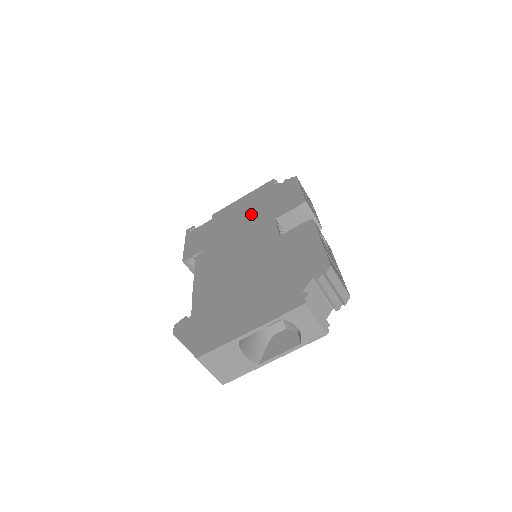
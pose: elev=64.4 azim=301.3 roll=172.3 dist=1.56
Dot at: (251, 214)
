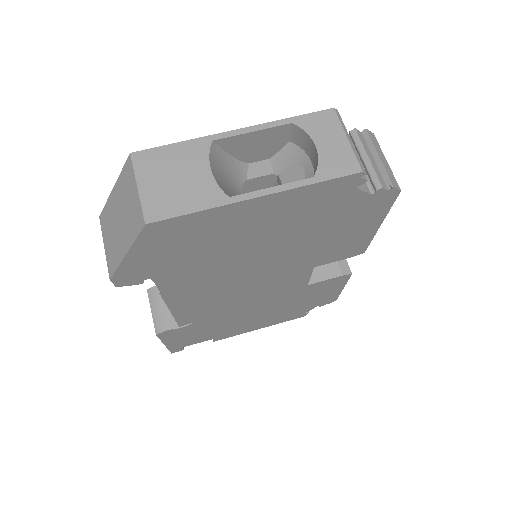
Dot at: occluded
